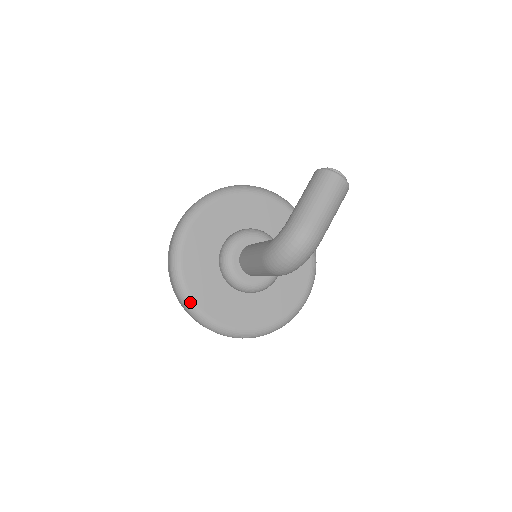
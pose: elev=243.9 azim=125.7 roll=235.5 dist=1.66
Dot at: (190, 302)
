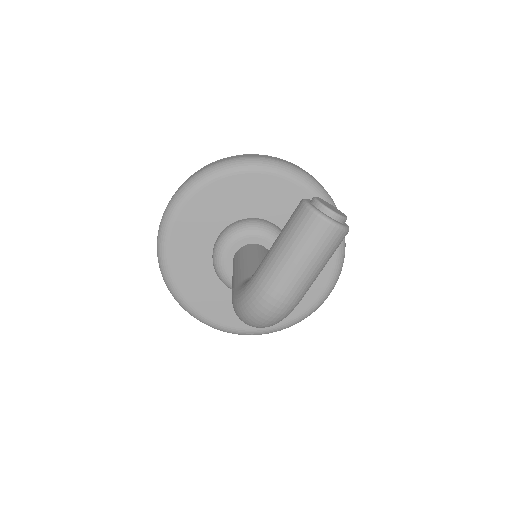
Dot at: (181, 301)
